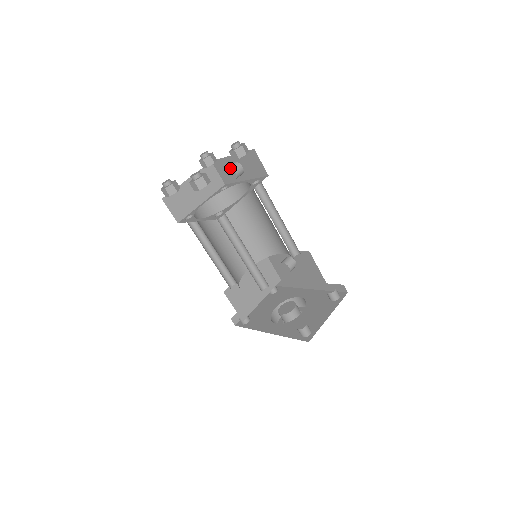
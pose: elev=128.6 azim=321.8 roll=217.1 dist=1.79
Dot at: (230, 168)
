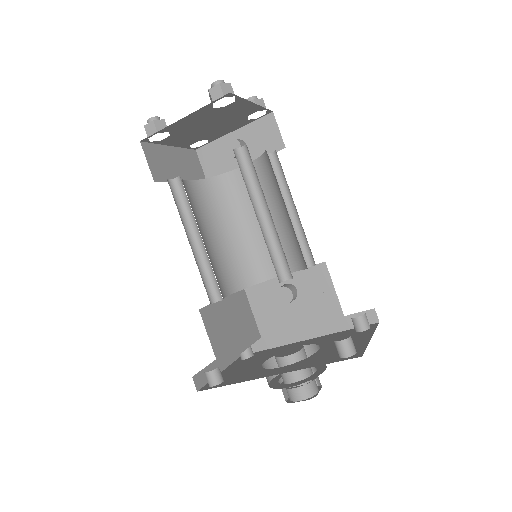
Dot at: (233, 138)
